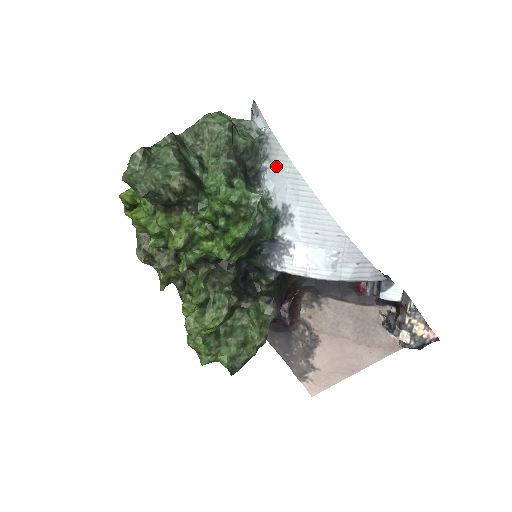
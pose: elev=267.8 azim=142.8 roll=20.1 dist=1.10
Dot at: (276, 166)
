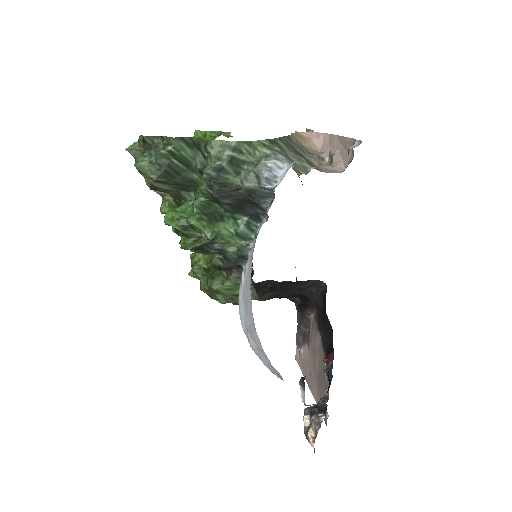
Dot at: occluded
